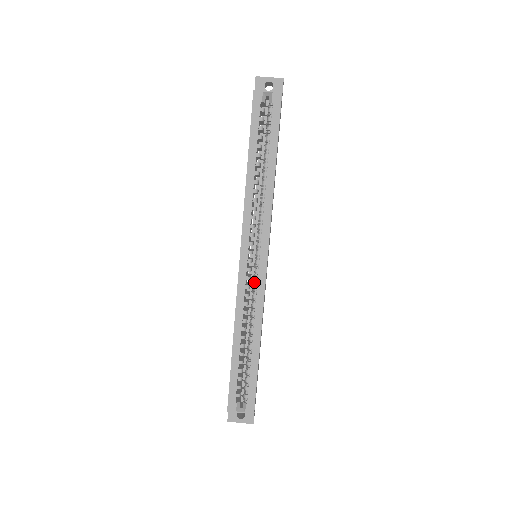
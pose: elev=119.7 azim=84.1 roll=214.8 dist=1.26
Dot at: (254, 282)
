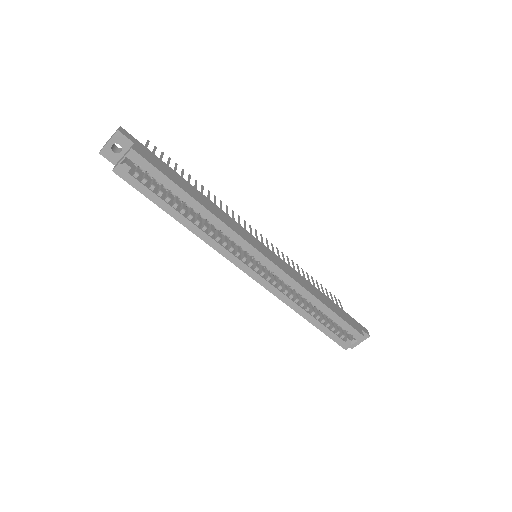
Dot at: occluded
